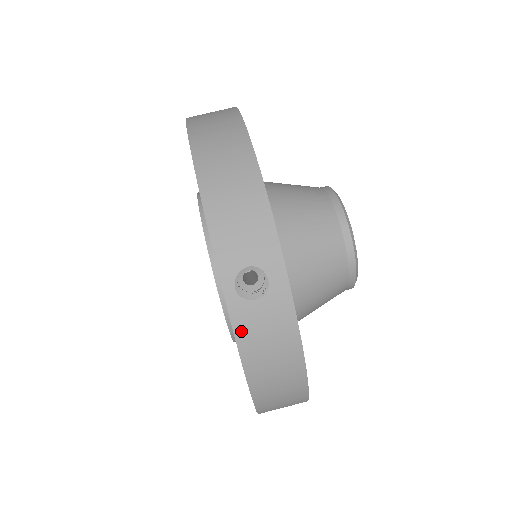
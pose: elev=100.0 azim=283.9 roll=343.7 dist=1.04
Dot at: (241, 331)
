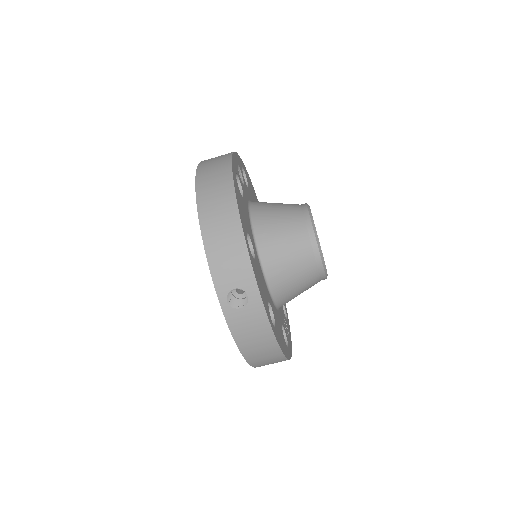
Dot at: (233, 326)
